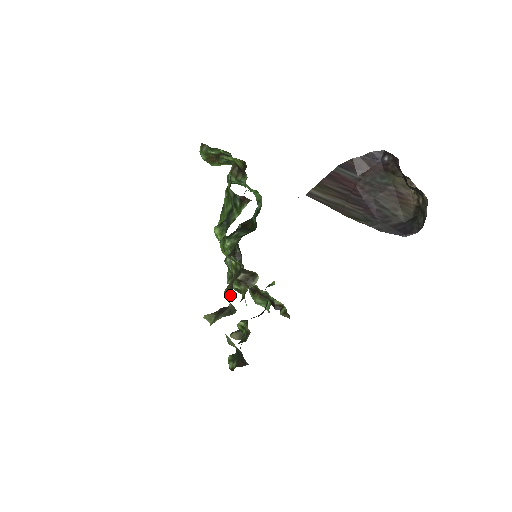
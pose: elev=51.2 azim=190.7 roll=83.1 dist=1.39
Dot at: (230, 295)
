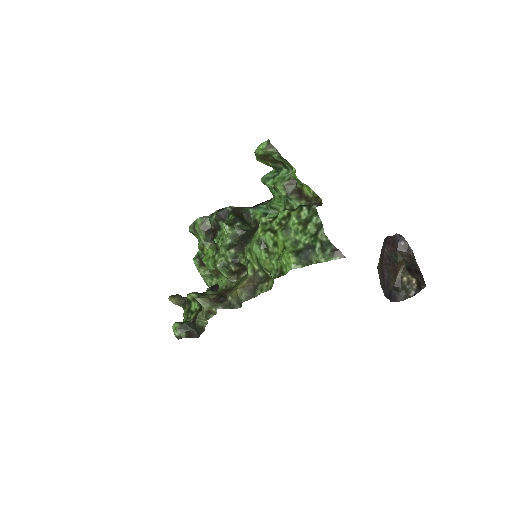
Dot at: (248, 297)
